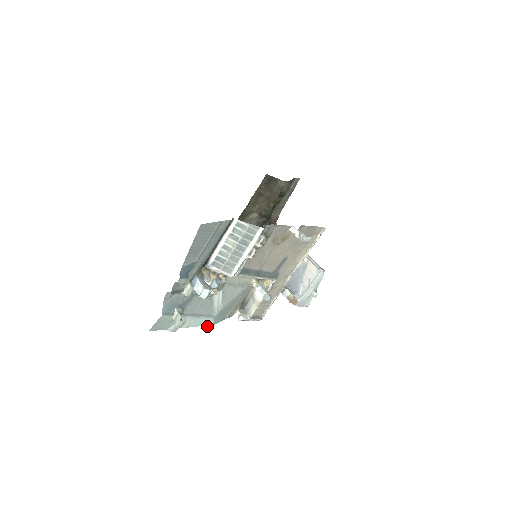
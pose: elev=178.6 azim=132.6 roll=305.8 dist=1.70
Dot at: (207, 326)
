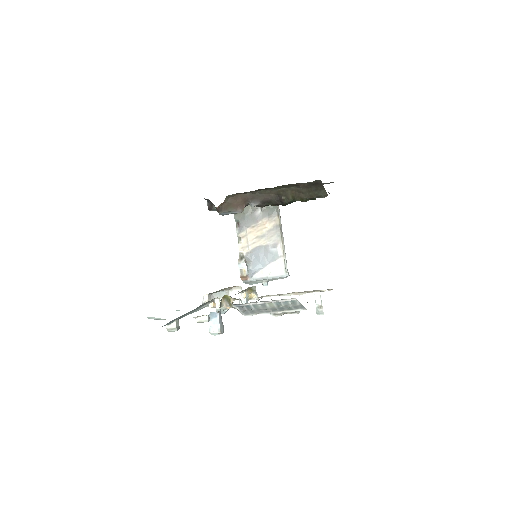
Dot at: (177, 310)
